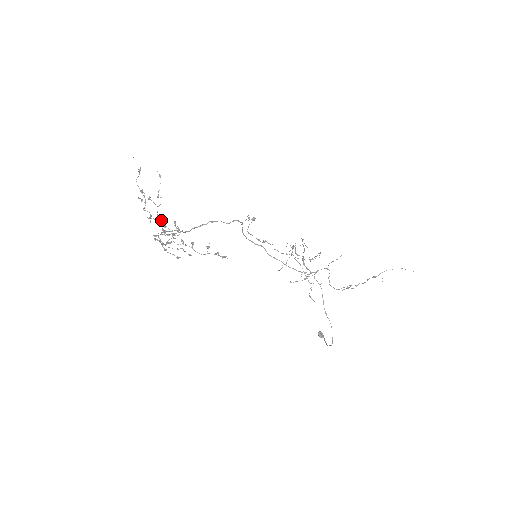
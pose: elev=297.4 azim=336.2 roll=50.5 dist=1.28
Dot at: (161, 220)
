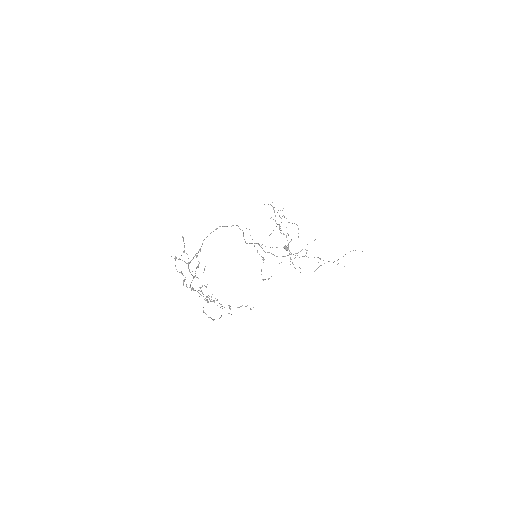
Dot at: (192, 271)
